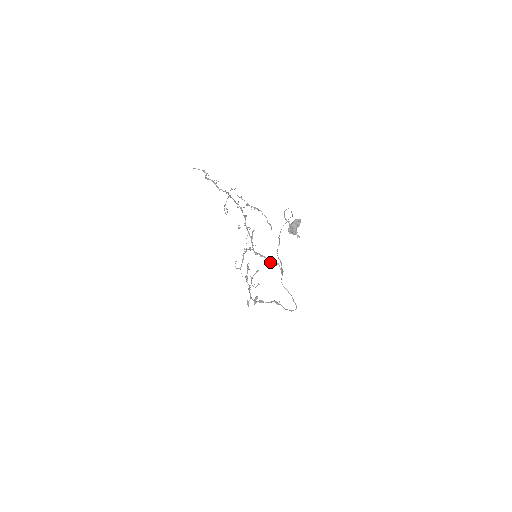
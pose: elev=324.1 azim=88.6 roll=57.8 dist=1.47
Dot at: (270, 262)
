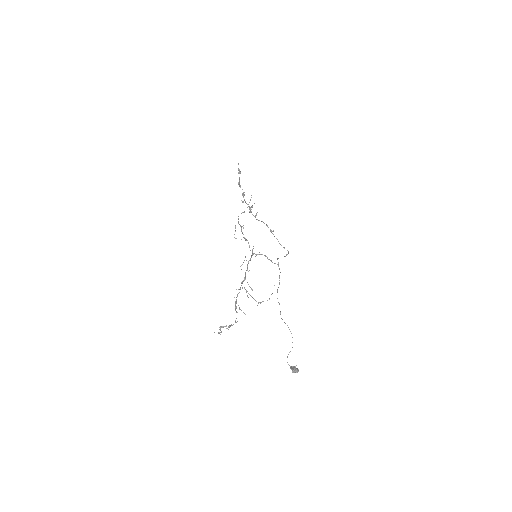
Dot at: occluded
